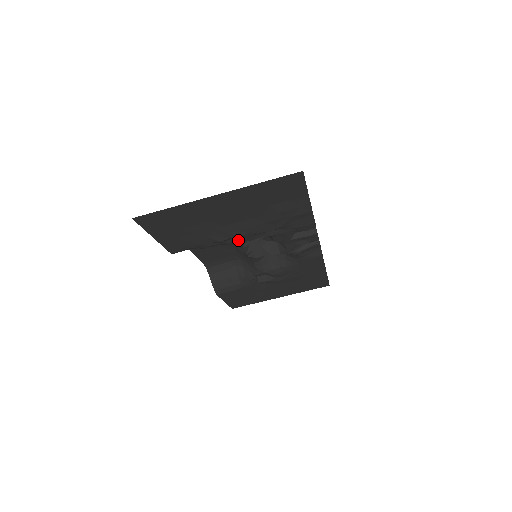
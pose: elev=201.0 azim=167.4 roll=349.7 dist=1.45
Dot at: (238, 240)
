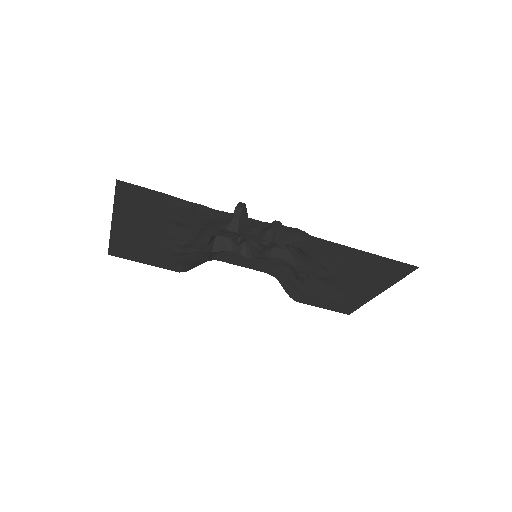
Dot at: (197, 248)
